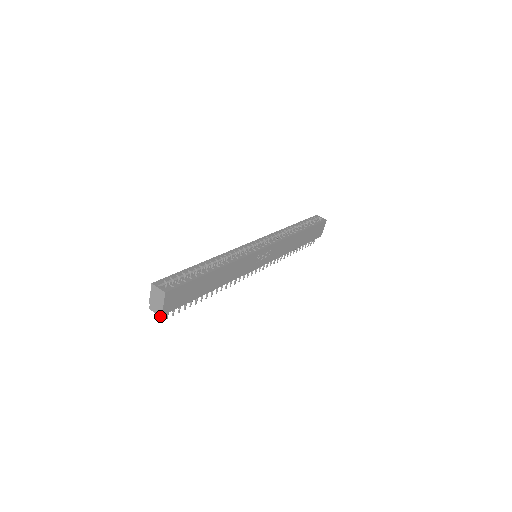
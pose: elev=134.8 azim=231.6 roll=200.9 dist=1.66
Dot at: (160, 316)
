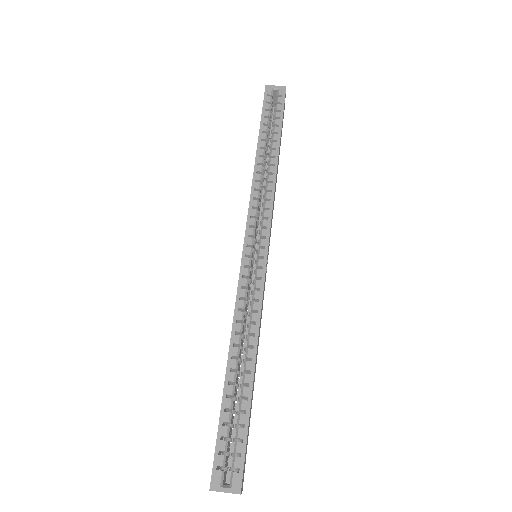
Dot at: occluded
